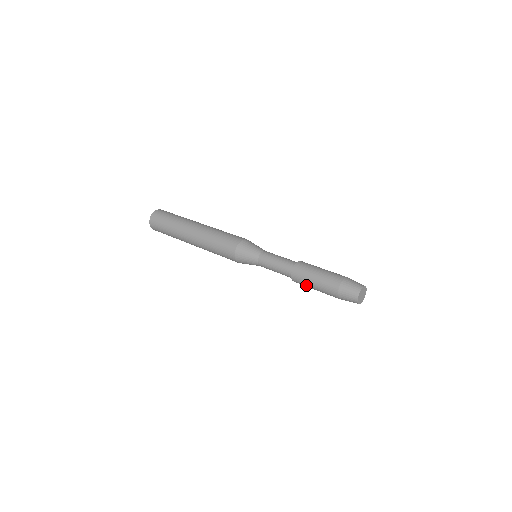
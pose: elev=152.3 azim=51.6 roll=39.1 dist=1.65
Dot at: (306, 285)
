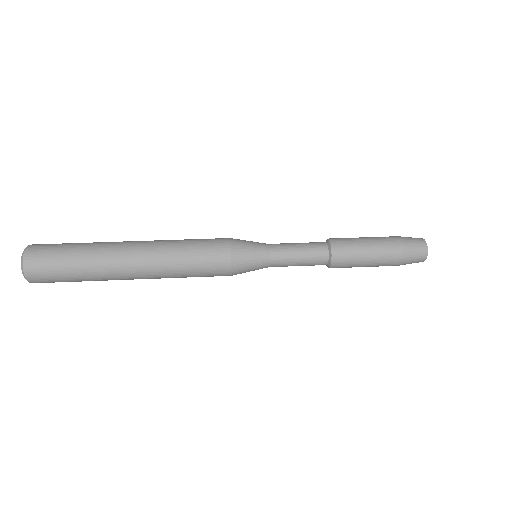
Dot at: occluded
